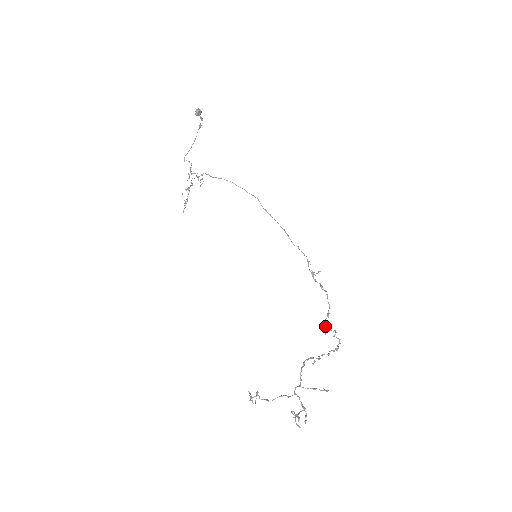
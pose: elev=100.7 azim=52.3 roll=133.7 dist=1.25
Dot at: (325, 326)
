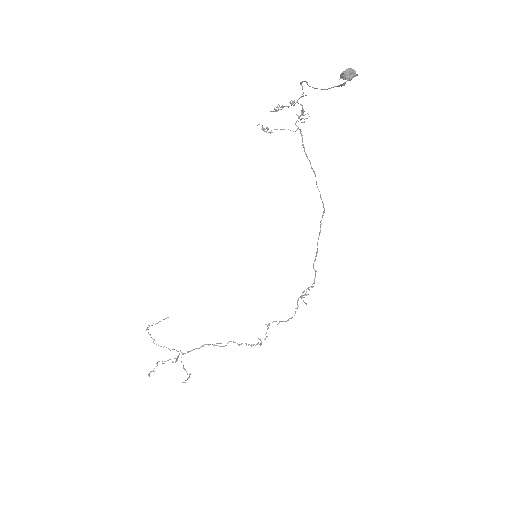
Dot at: occluded
